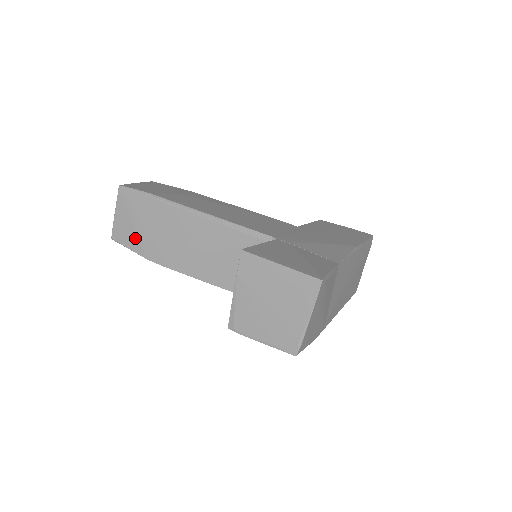
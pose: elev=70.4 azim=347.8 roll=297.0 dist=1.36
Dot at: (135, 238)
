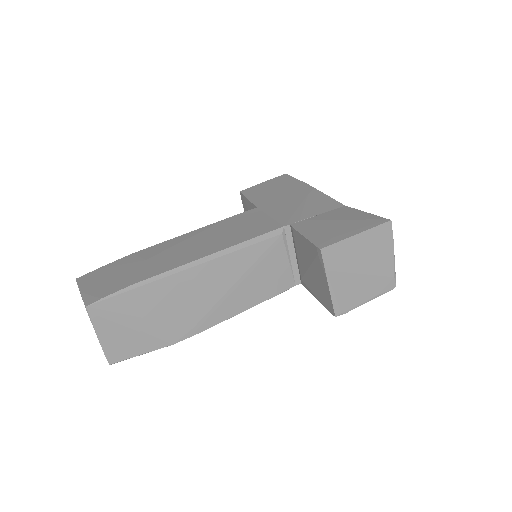
Dot at: (143, 339)
